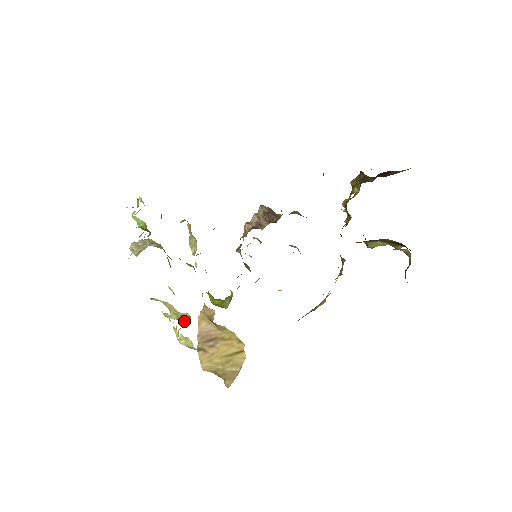
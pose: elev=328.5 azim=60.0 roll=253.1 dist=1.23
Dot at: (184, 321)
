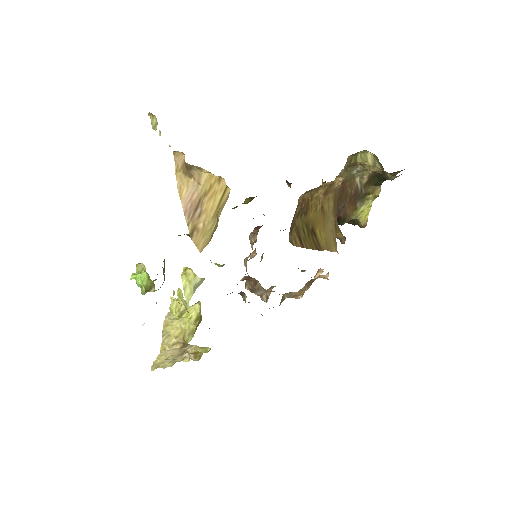
Dot at: (198, 324)
